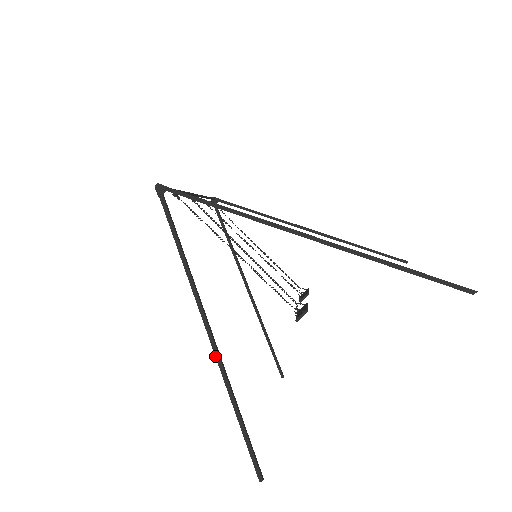
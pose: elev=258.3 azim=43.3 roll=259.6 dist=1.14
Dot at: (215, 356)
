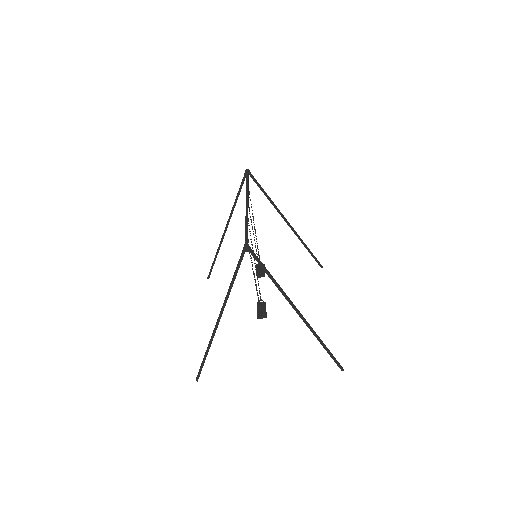
Dot at: (214, 331)
